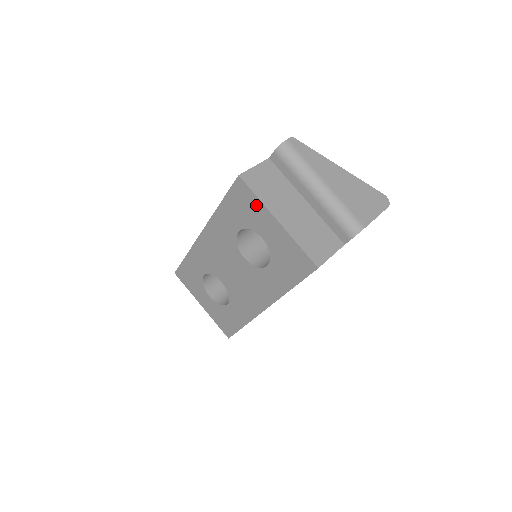
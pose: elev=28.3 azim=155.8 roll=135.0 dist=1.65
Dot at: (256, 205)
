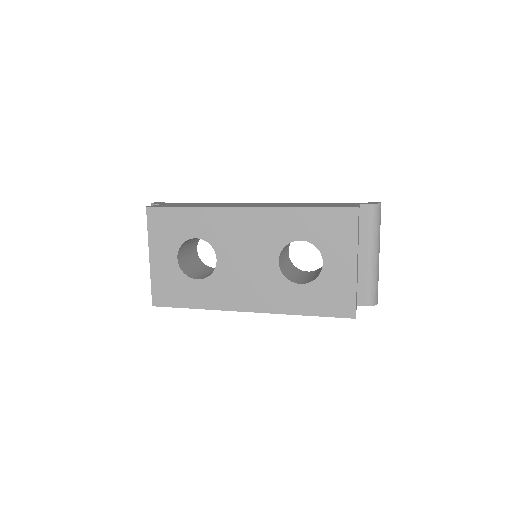
Dot at: (349, 238)
